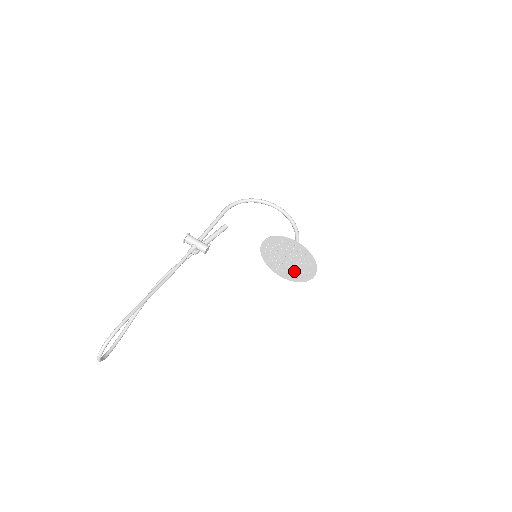
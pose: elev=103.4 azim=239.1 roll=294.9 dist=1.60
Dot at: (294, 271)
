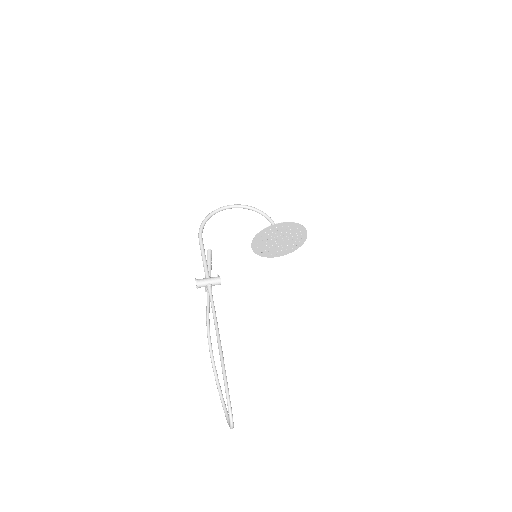
Dot at: (287, 245)
